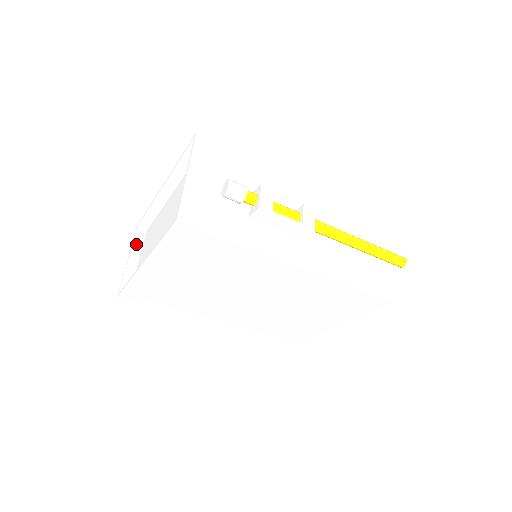
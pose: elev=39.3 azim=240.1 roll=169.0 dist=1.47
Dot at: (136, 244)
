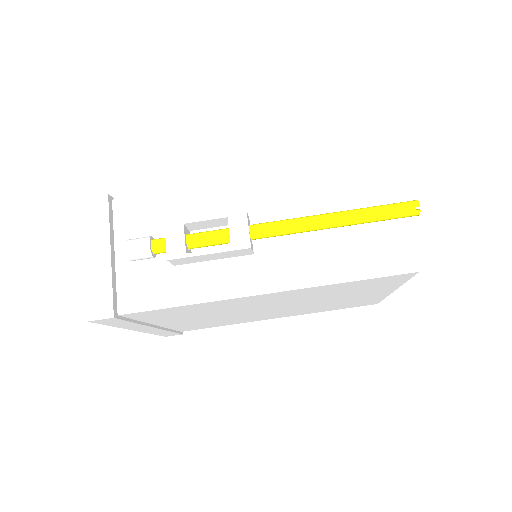
Dot at: occluded
